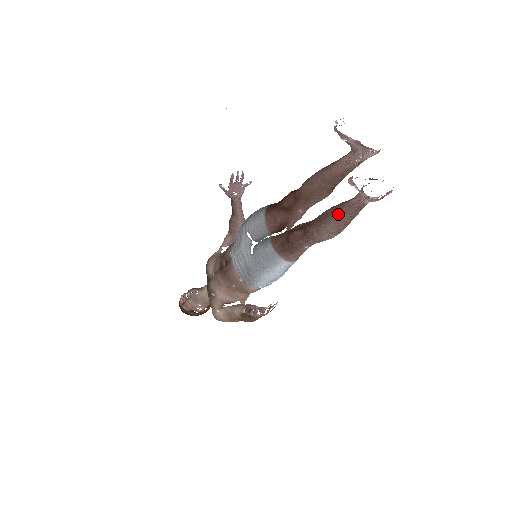
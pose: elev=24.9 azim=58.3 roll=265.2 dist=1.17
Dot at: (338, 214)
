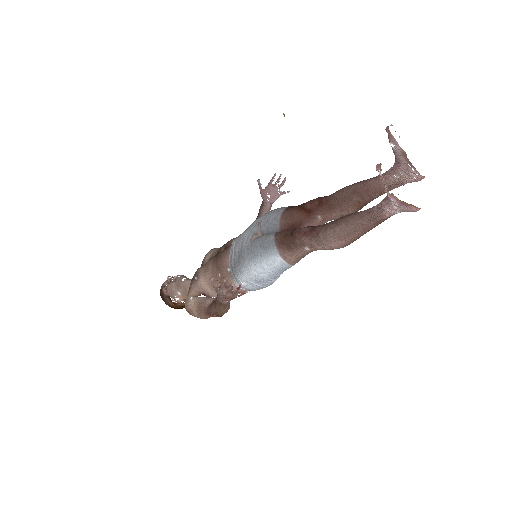
Dot at: (353, 217)
